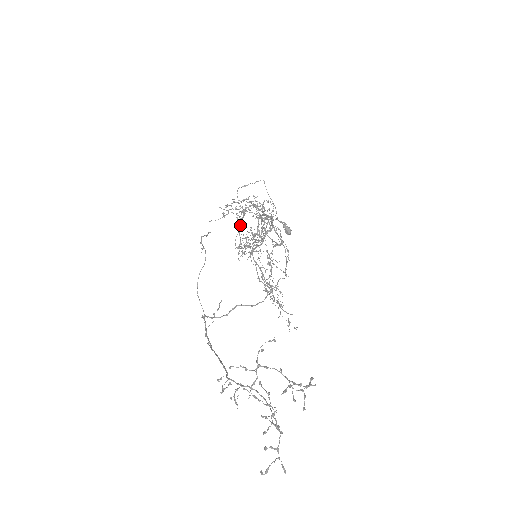
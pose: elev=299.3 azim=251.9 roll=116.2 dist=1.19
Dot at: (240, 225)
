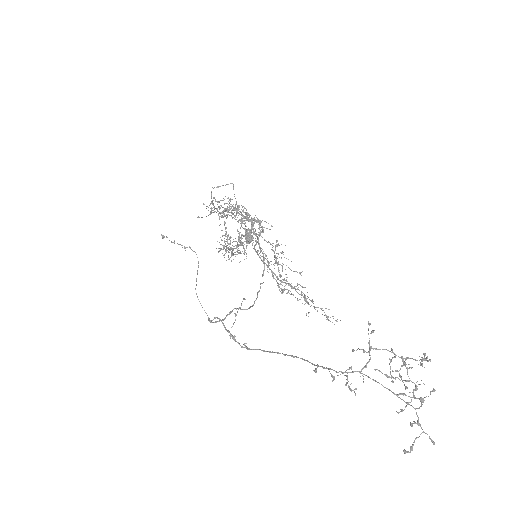
Dot at: occluded
